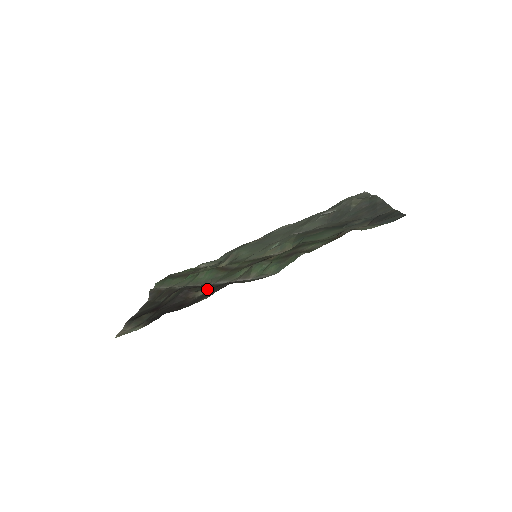
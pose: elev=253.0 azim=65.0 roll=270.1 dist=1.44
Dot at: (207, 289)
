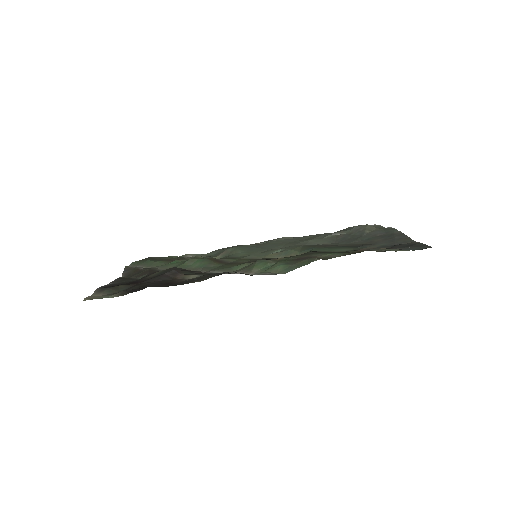
Dot at: (199, 274)
